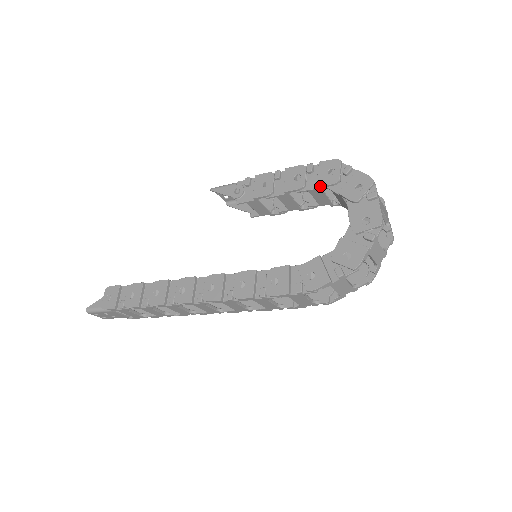
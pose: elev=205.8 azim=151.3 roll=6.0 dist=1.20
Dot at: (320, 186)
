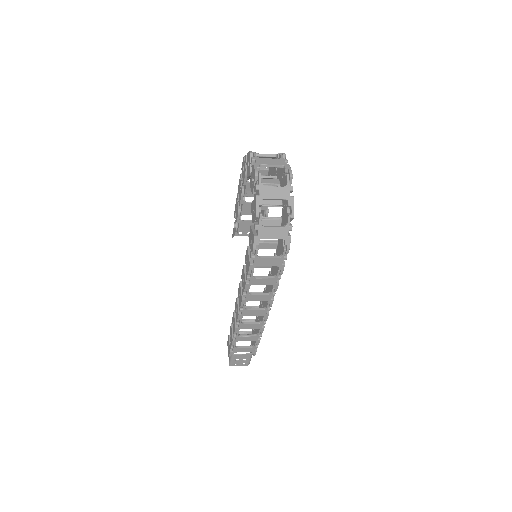
Dot at: (244, 182)
